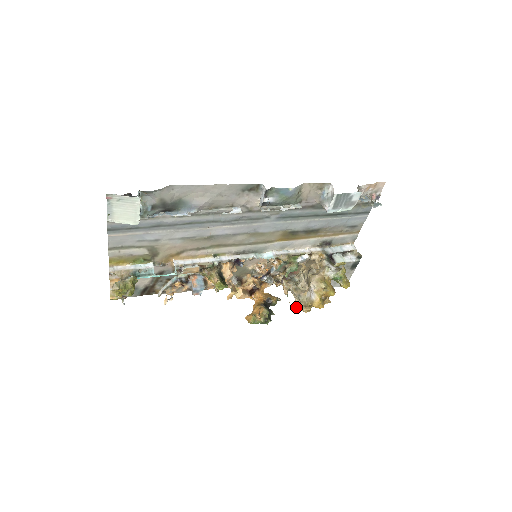
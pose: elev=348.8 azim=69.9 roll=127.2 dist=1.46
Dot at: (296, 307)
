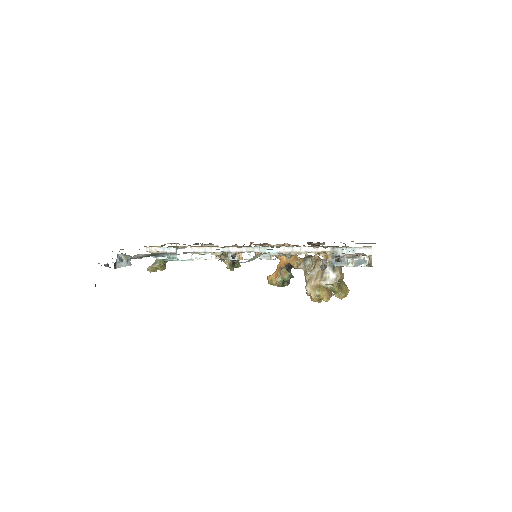
Dot at: occluded
